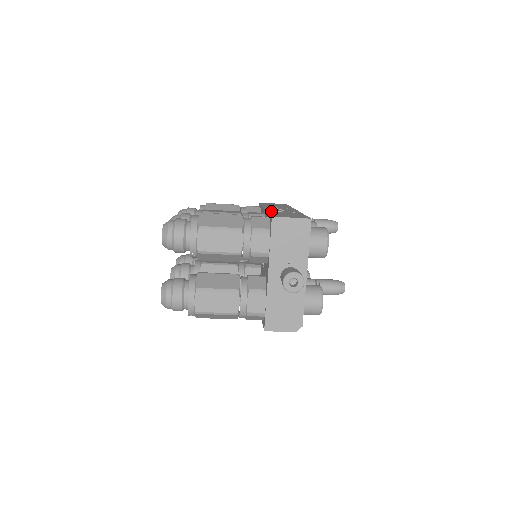
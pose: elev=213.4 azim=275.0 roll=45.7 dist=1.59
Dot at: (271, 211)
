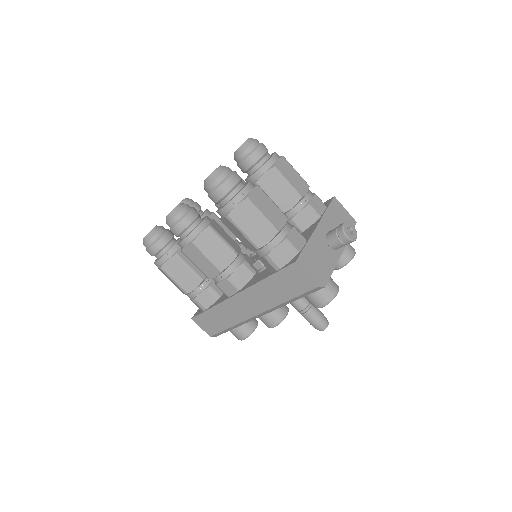
Dot at: occluded
